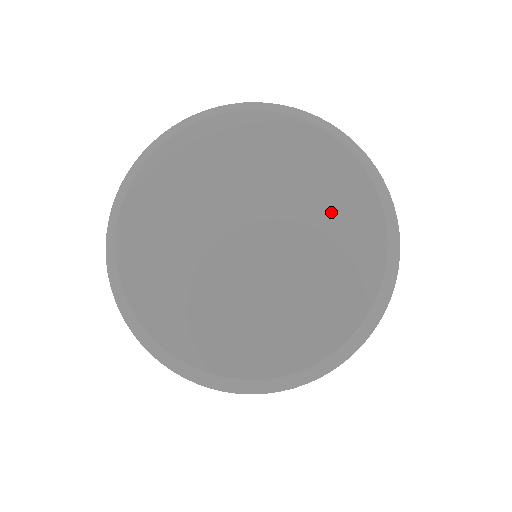
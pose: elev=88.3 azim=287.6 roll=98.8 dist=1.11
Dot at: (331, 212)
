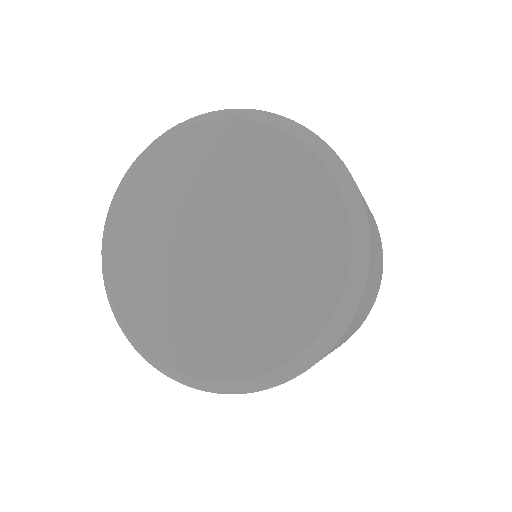
Dot at: (286, 199)
